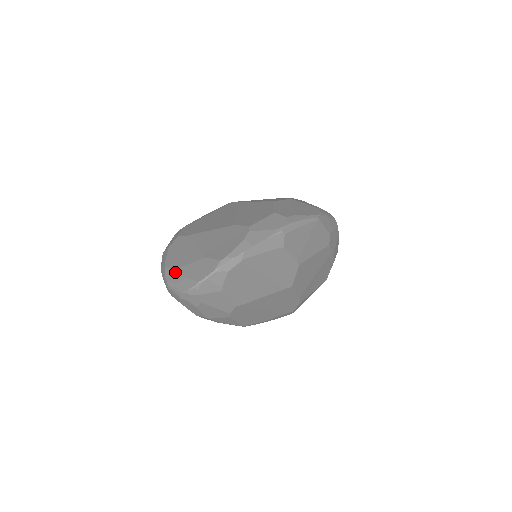
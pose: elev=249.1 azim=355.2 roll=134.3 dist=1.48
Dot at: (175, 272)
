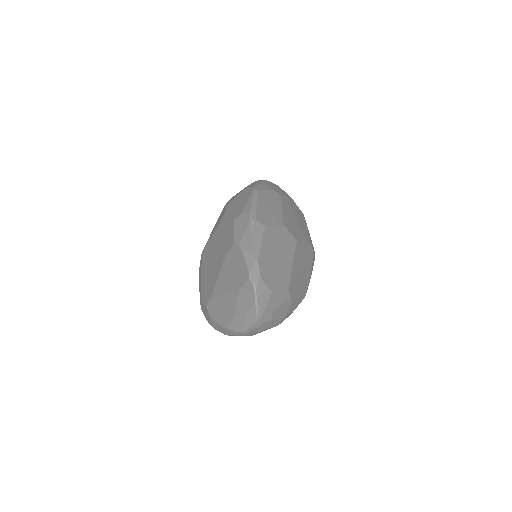
Dot at: (235, 321)
